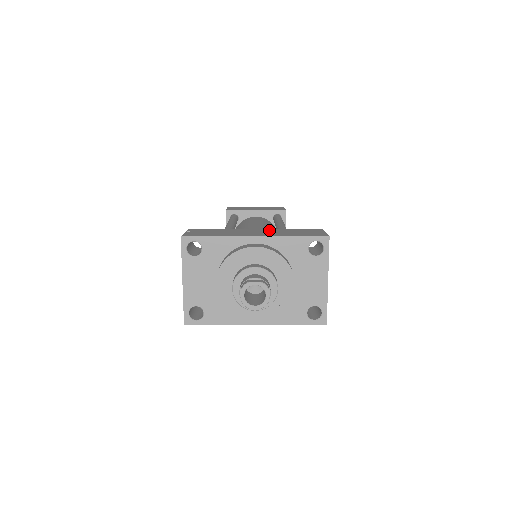
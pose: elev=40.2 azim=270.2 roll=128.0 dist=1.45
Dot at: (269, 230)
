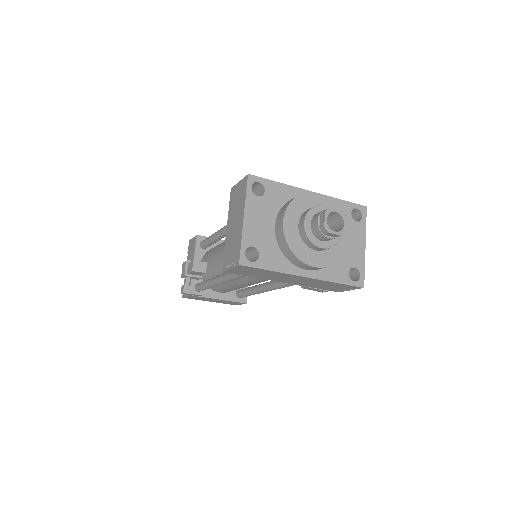
Dot at: occluded
